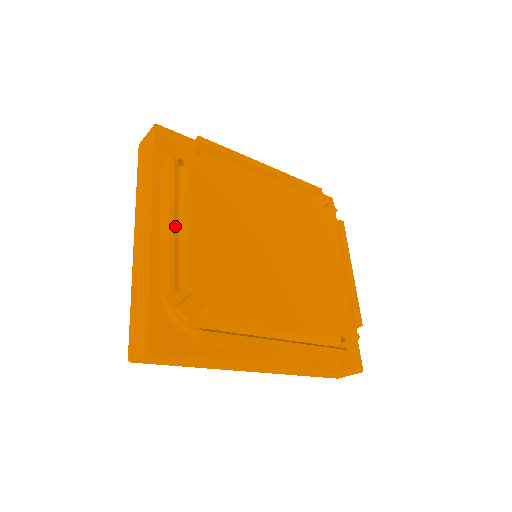
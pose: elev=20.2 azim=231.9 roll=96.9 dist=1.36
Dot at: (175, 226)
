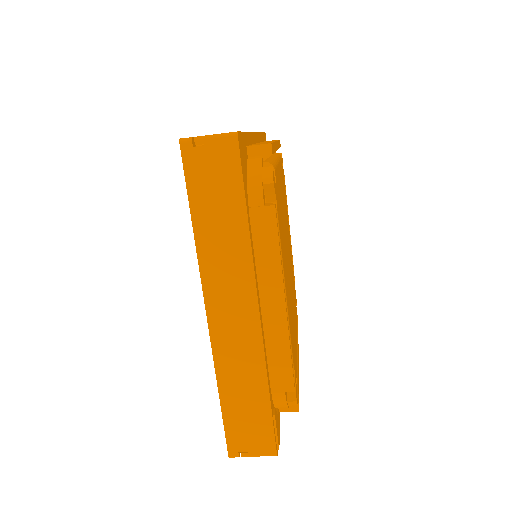
Dot at: (285, 310)
